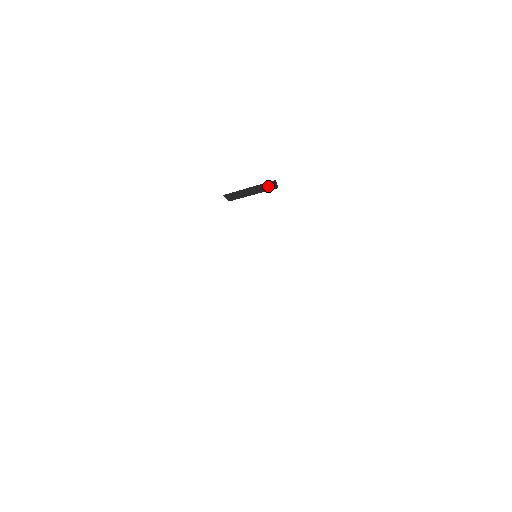
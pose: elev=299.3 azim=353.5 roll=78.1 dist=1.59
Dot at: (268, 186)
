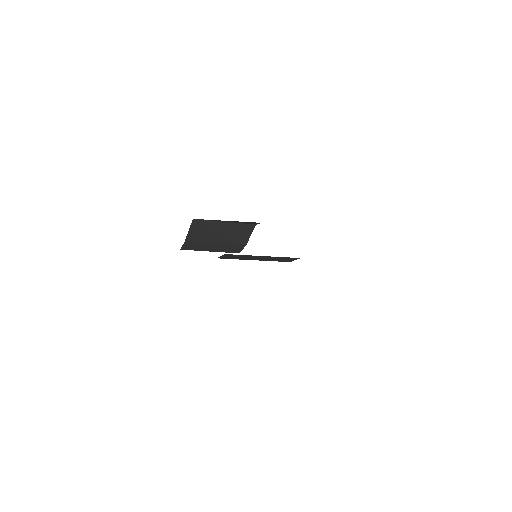
Dot at: (241, 234)
